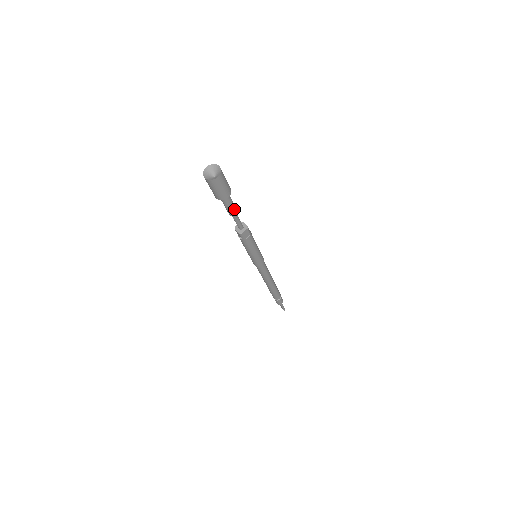
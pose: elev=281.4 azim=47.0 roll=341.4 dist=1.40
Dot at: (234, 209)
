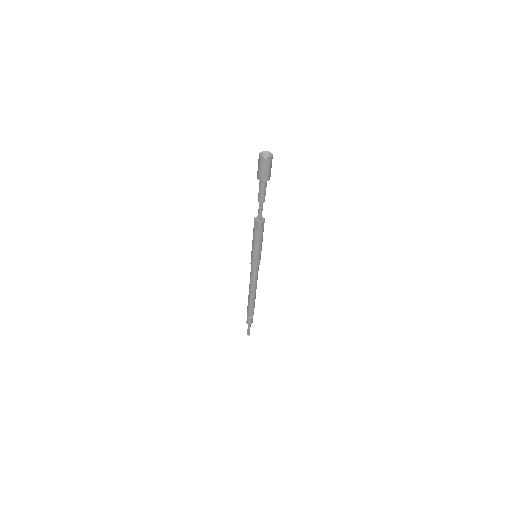
Dot at: occluded
